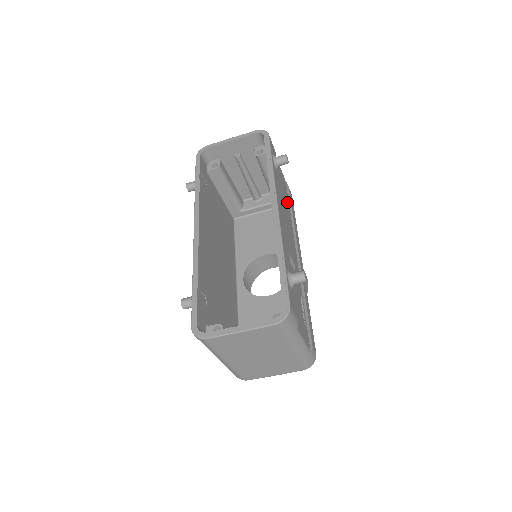
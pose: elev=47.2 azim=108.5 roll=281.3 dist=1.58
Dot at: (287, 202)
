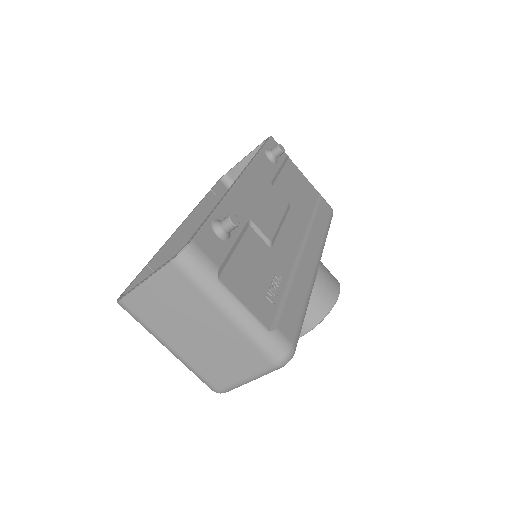
Dot at: (306, 204)
